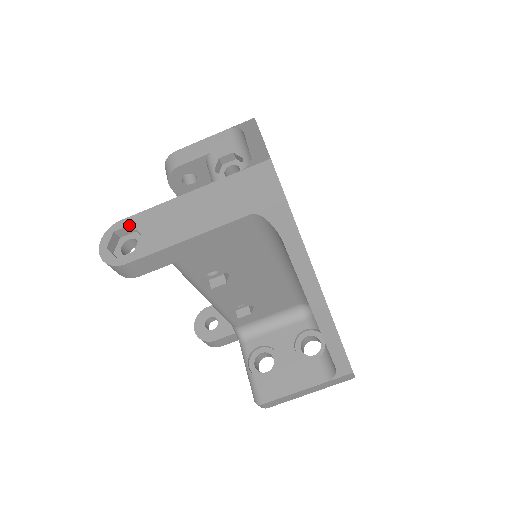
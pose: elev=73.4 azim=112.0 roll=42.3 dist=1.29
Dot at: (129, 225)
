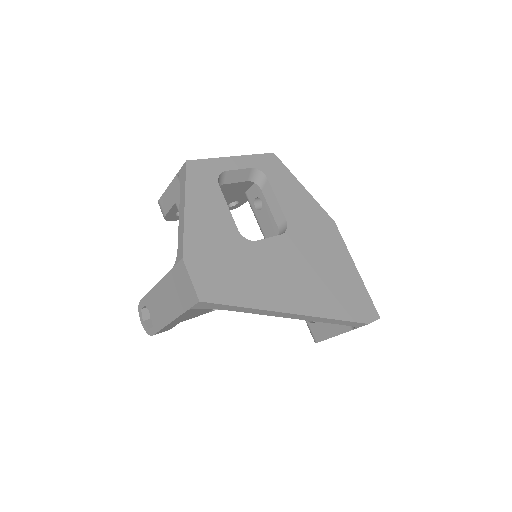
Dot at: (144, 305)
